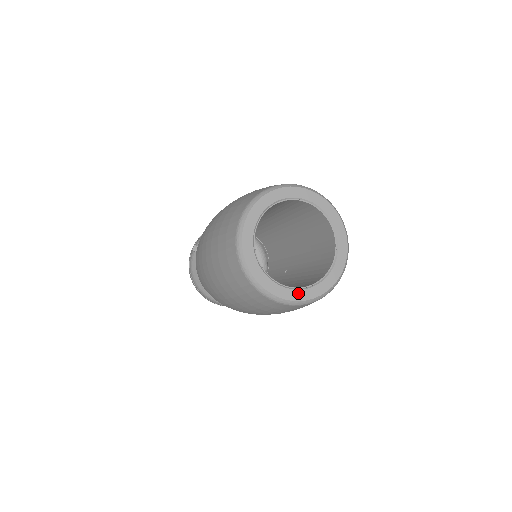
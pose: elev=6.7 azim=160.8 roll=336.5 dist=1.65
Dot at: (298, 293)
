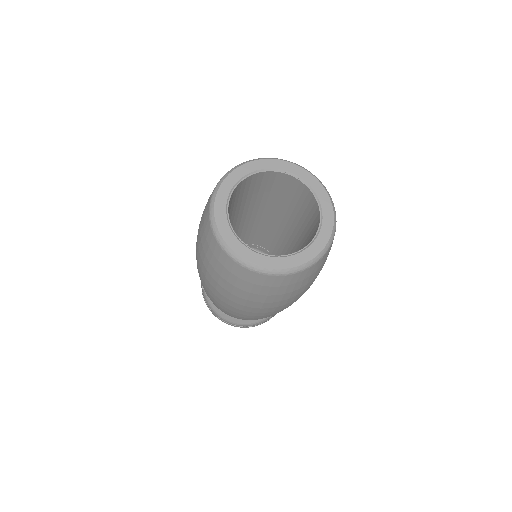
Dot at: (301, 256)
